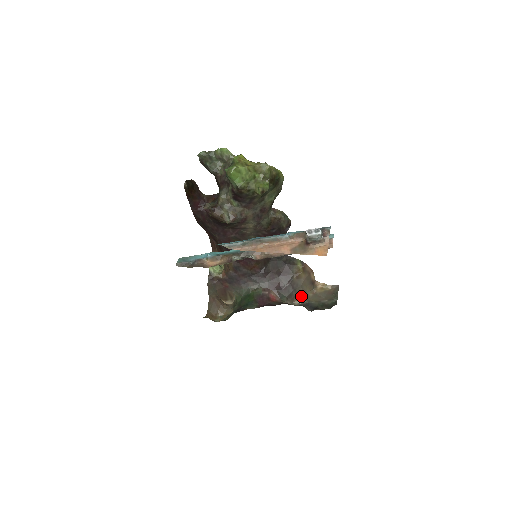
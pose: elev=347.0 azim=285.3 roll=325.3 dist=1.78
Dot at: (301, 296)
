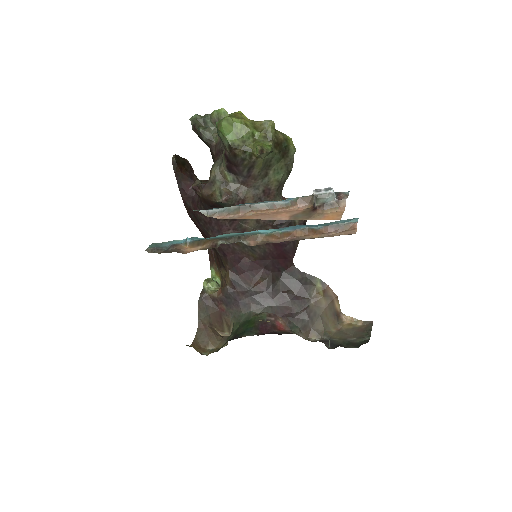
Dot at: (320, 330)
